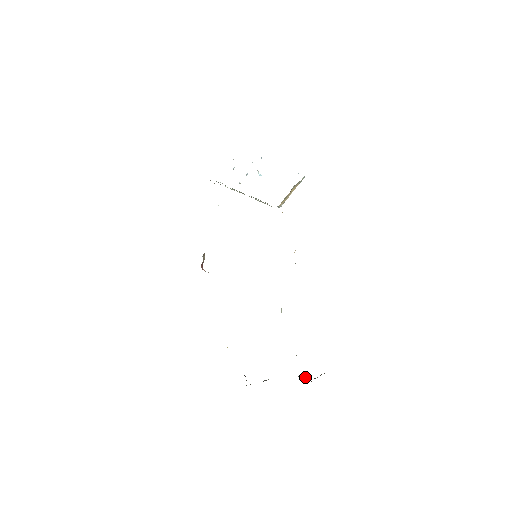
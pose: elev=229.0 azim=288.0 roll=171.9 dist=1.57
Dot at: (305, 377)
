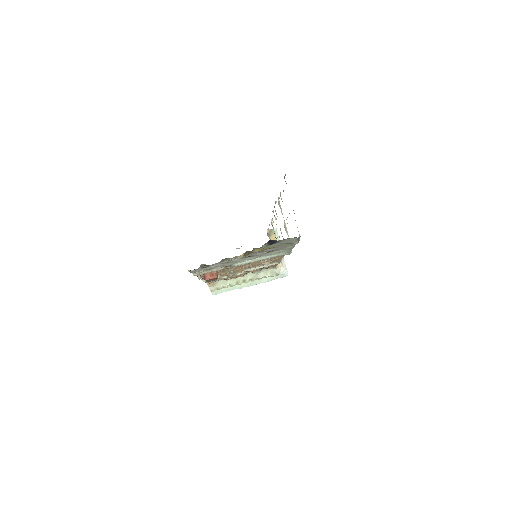
Dot at: occluded
